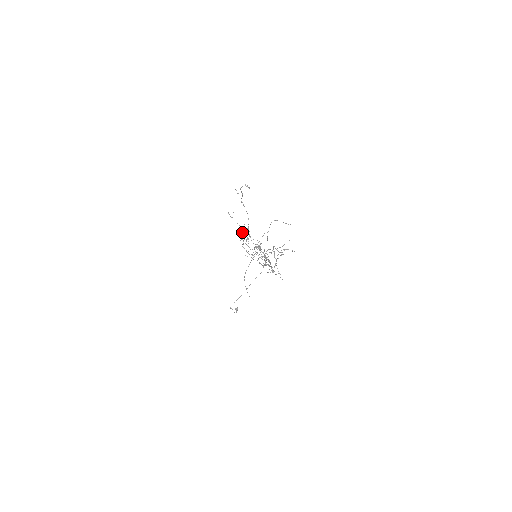
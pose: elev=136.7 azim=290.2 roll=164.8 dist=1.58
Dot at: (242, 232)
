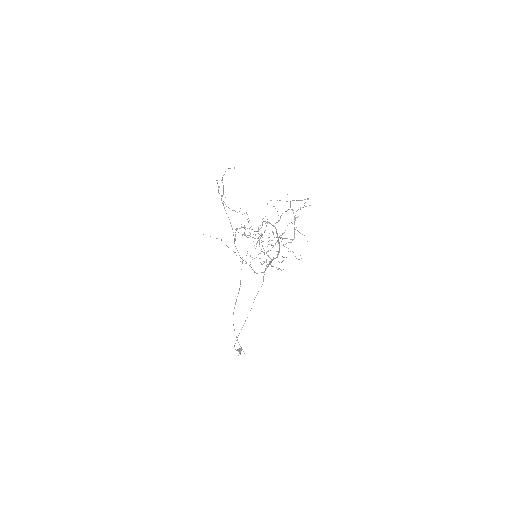
Dot at: (227, 246)
